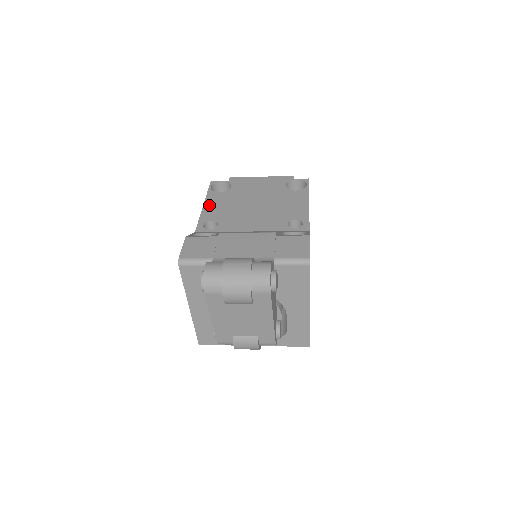
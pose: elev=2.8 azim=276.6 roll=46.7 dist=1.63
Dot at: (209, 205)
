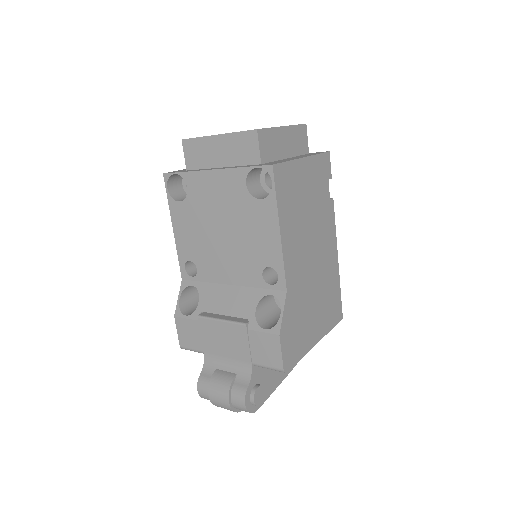
Dot at: (178, 230)
